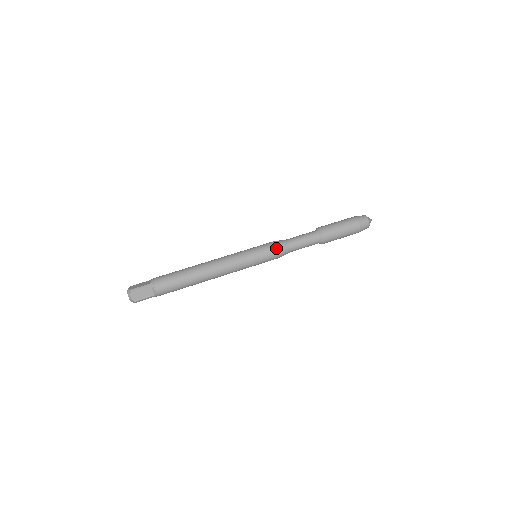
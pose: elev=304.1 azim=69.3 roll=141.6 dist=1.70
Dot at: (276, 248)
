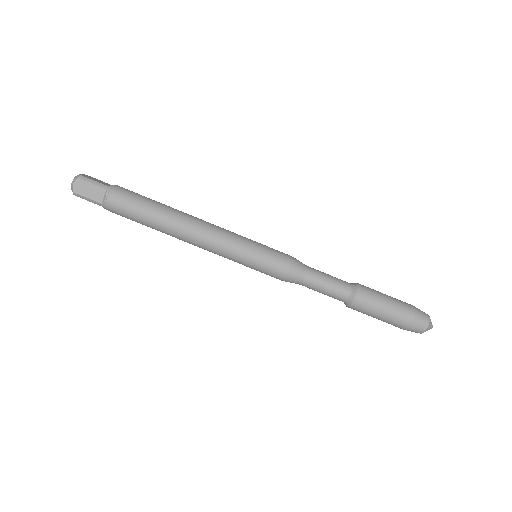
Dot at: (279, 279)
